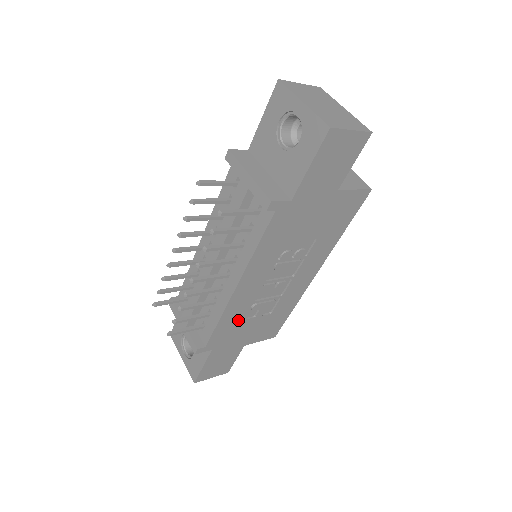
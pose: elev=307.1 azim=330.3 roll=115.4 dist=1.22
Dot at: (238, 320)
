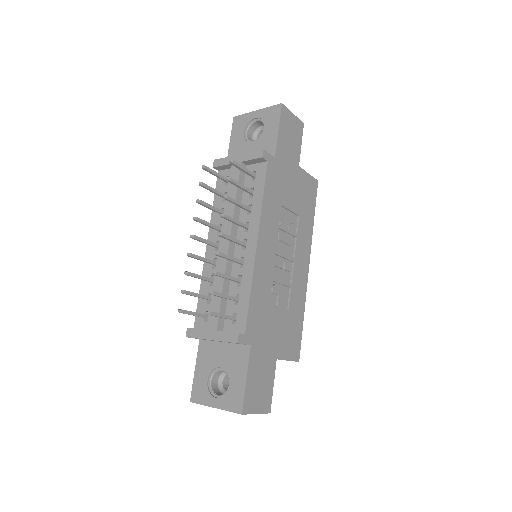
Dot at: (265, 302)
